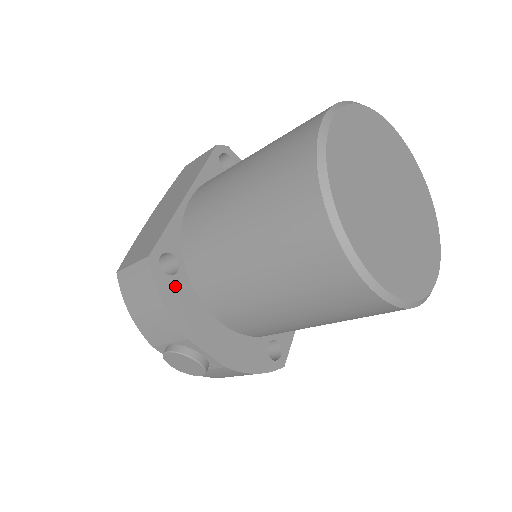
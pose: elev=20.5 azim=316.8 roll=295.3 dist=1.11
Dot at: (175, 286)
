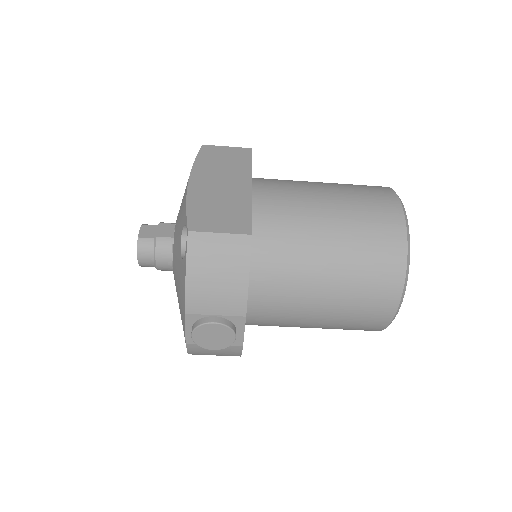
Dot at: occluded
